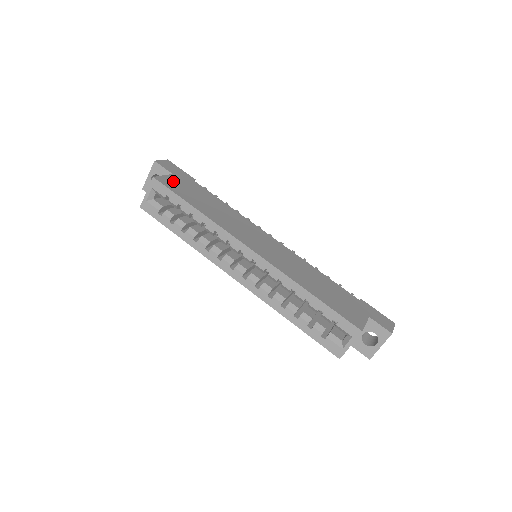
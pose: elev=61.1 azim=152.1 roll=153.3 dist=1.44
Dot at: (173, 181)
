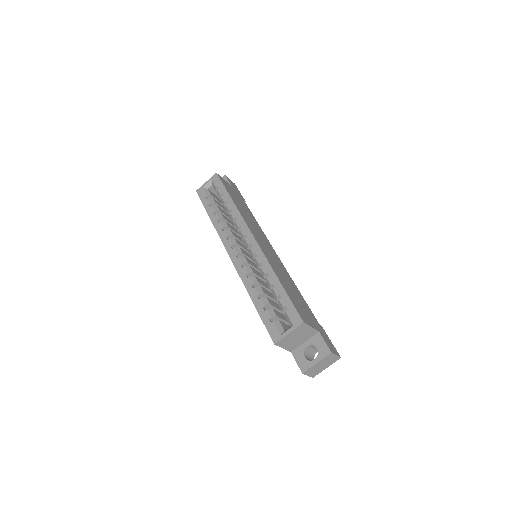
Dot at: occluded
